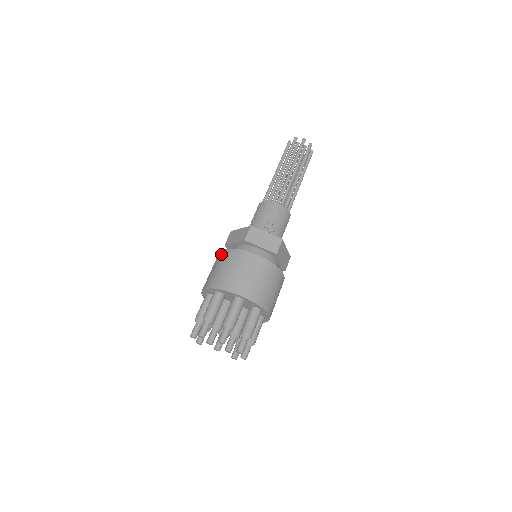
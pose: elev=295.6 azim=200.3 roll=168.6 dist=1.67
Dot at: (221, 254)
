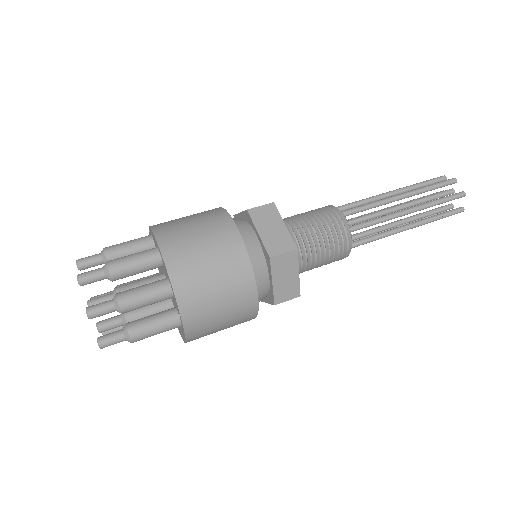
Dot at: occluded
